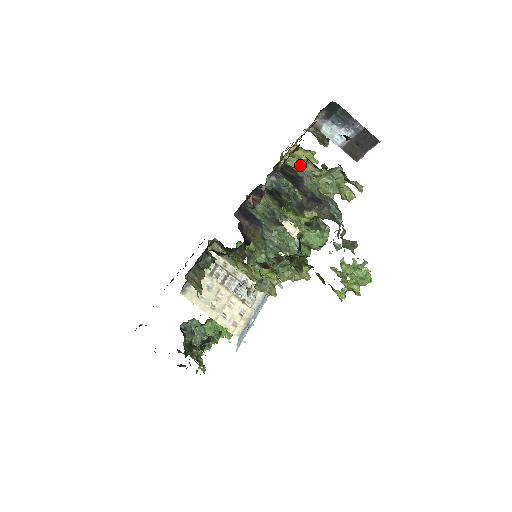
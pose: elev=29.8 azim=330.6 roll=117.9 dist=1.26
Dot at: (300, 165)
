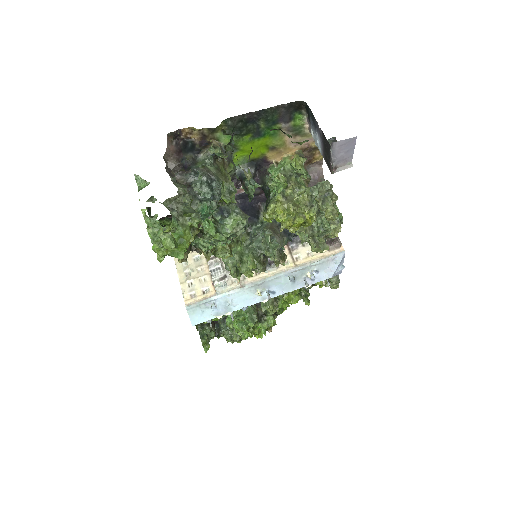
Dot at: (289, 169)
